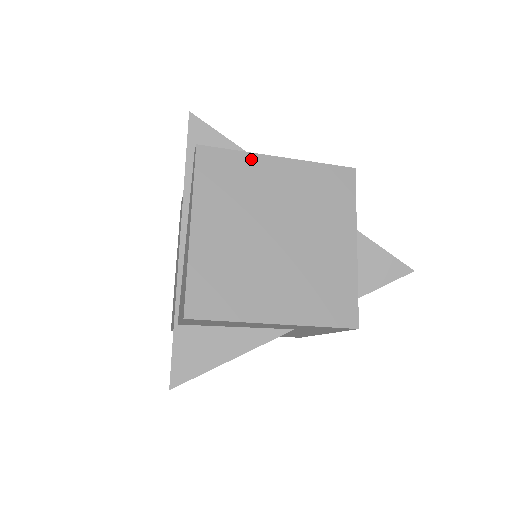
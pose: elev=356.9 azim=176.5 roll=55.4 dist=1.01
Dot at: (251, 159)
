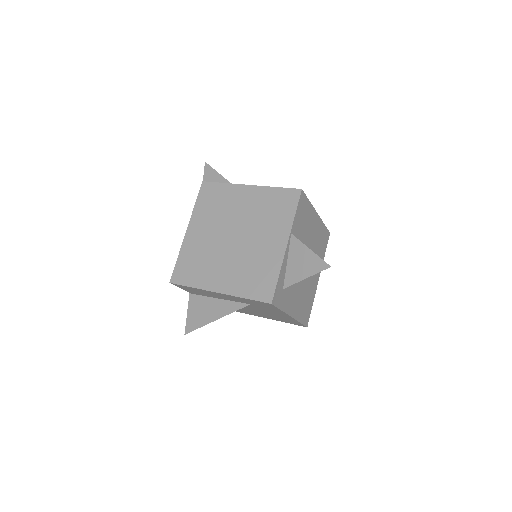
Dot at: (231, 188)
